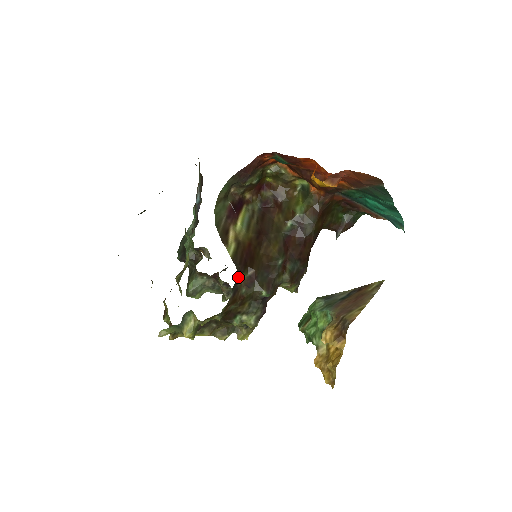
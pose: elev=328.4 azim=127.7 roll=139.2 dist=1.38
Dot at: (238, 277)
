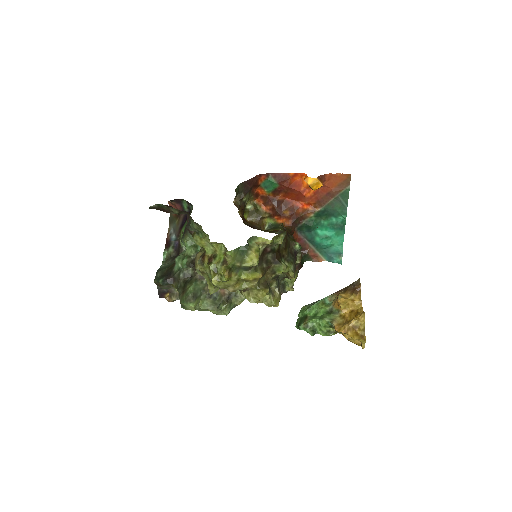
Dot at: occluded
